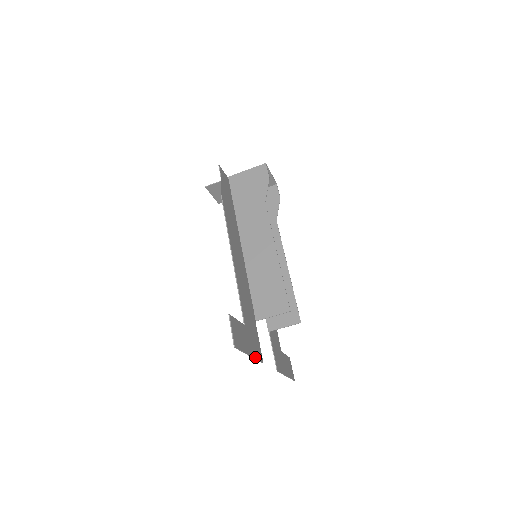
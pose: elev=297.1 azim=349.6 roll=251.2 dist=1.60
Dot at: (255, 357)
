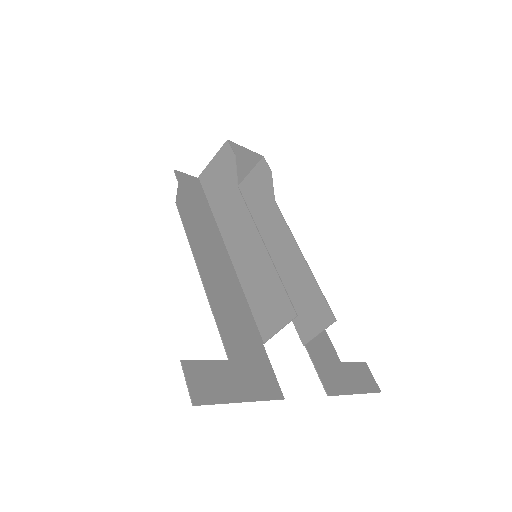
Dot at: (259, 398)
